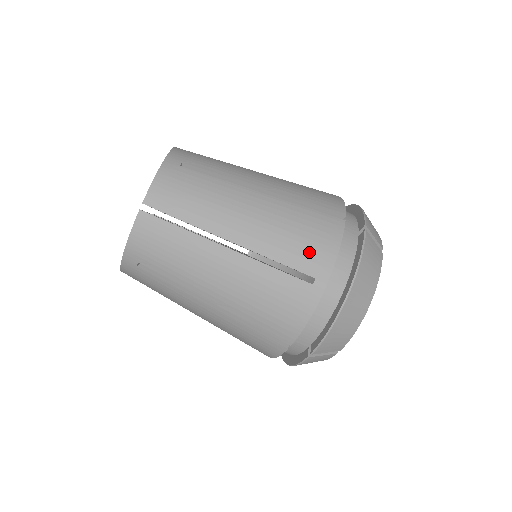
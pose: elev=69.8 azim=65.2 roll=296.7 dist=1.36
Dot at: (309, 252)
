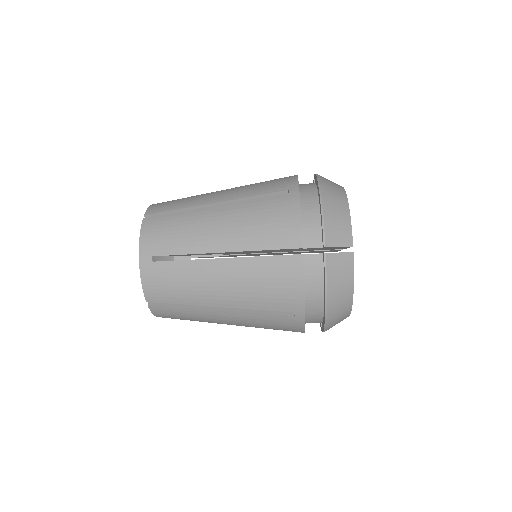
Dot at: (280, 298)
